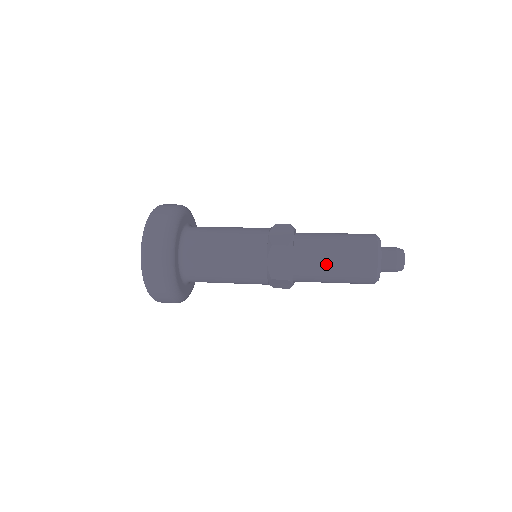
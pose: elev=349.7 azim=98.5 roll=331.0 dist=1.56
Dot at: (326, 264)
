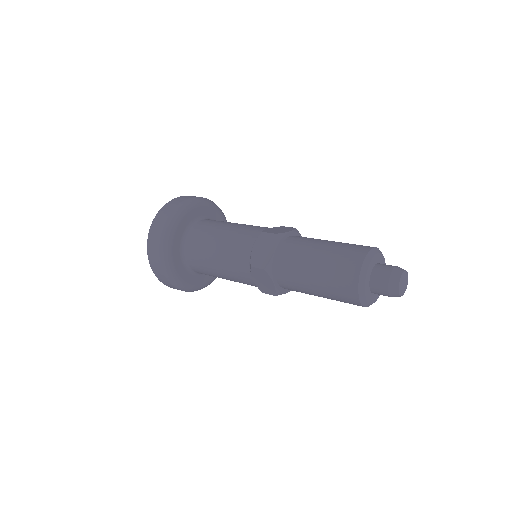
Dot at: (307, 260)
